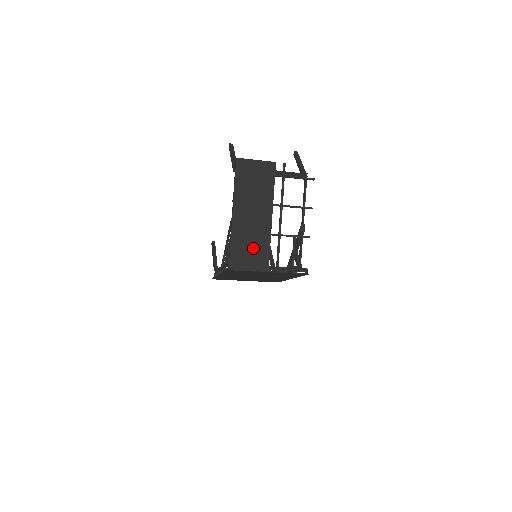
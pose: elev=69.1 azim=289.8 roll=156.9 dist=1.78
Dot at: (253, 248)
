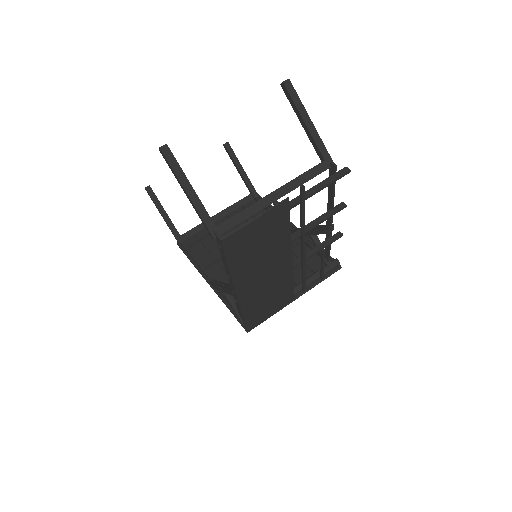
Dot at: (272, 298)
